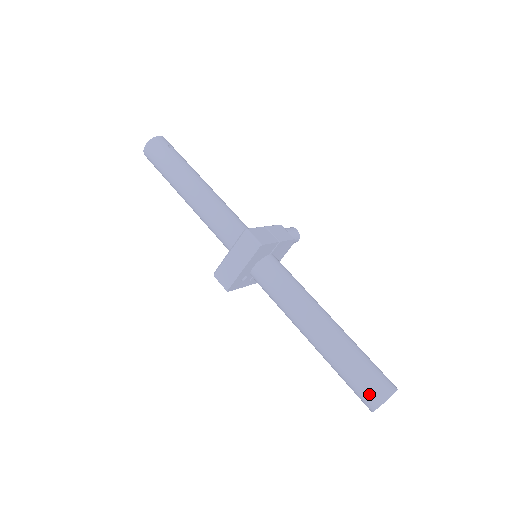
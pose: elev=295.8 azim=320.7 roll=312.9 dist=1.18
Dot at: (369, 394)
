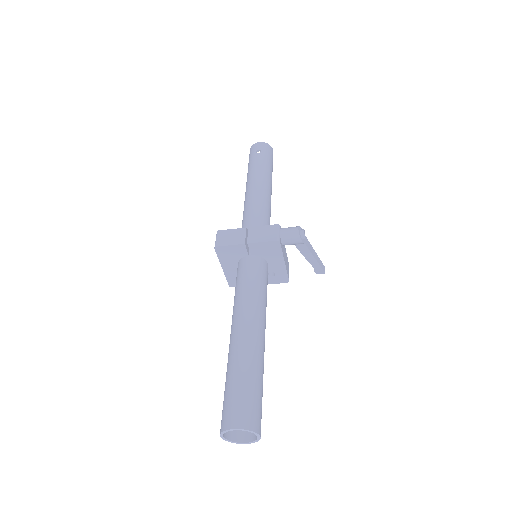
Dot at: occluded
